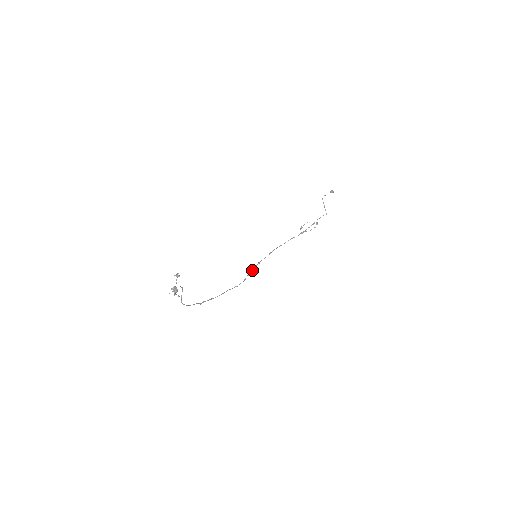
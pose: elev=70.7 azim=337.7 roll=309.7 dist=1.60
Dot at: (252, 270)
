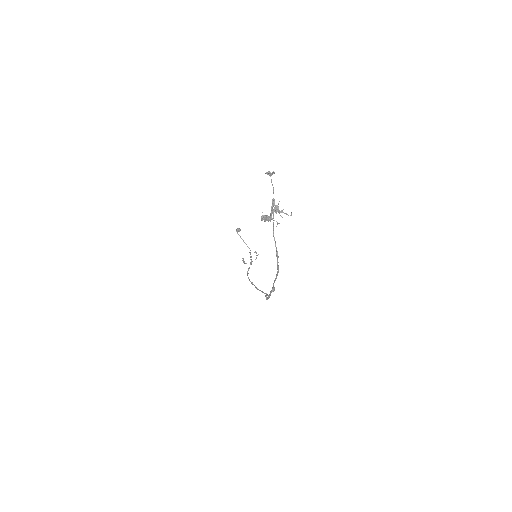
Dot at: (256, 287)
